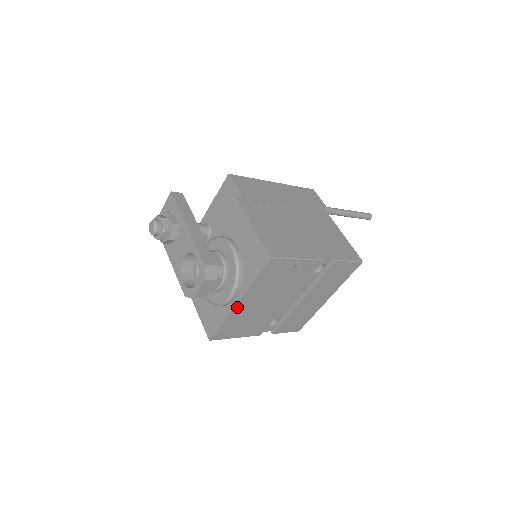
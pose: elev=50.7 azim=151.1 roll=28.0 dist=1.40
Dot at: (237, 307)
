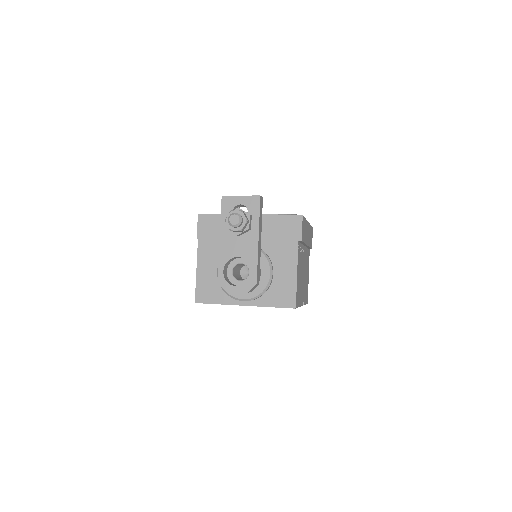
Dot at: (239, 305)
